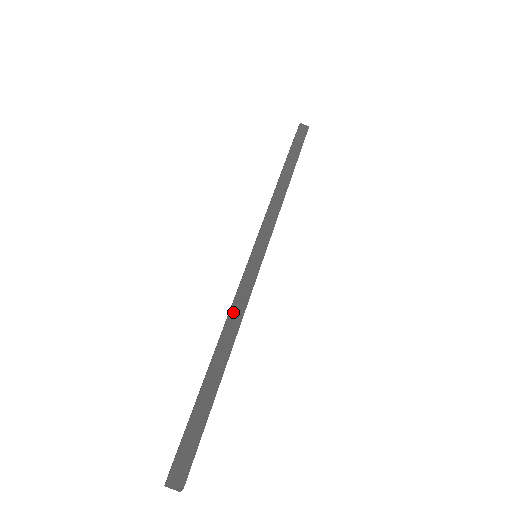
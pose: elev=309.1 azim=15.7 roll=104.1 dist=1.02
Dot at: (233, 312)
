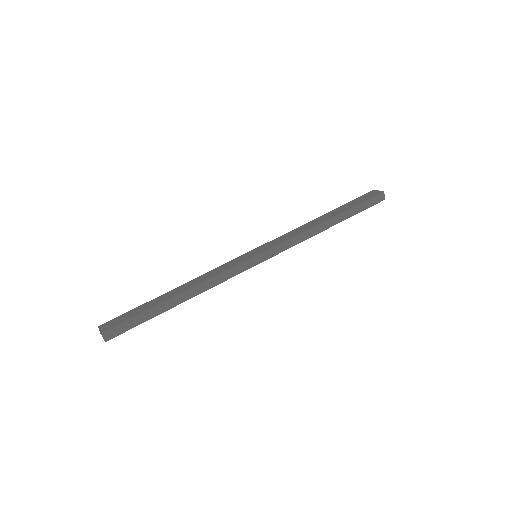
Dot at: (209, 282)
